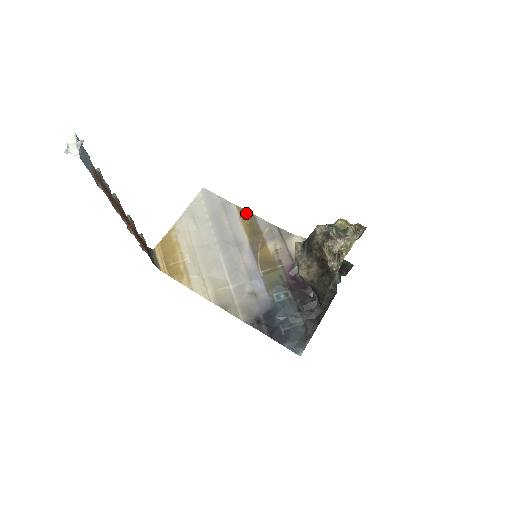
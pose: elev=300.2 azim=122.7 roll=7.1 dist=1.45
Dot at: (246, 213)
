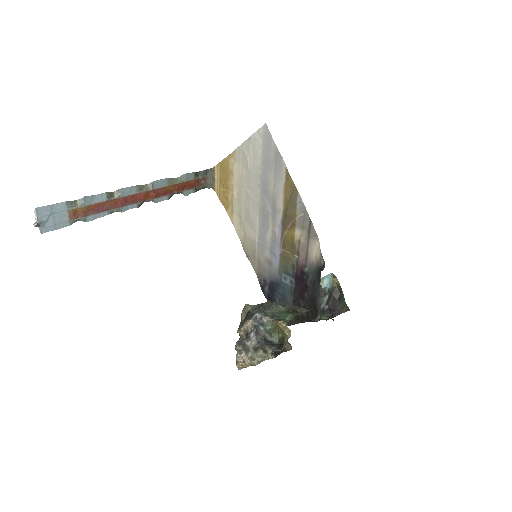
Dot at: (291, 183)
